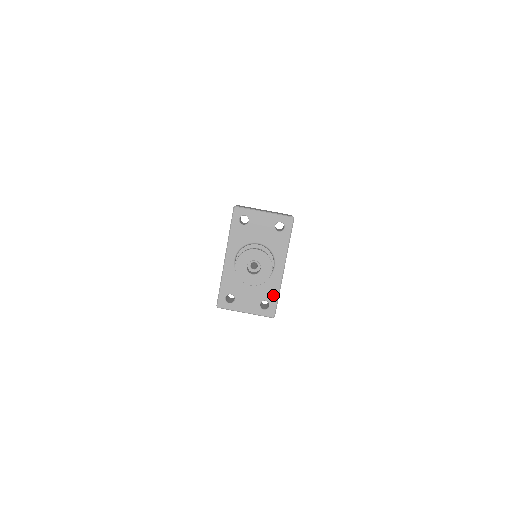
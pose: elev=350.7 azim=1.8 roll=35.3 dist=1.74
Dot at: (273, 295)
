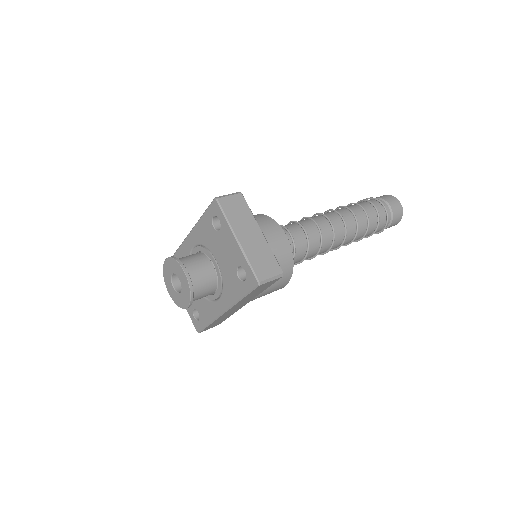
Dot at: (205, 317)
